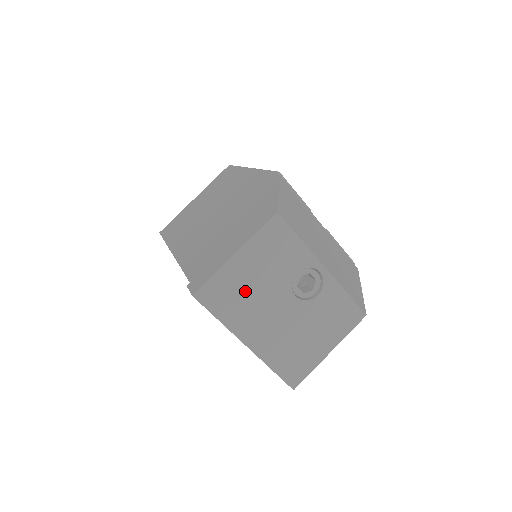
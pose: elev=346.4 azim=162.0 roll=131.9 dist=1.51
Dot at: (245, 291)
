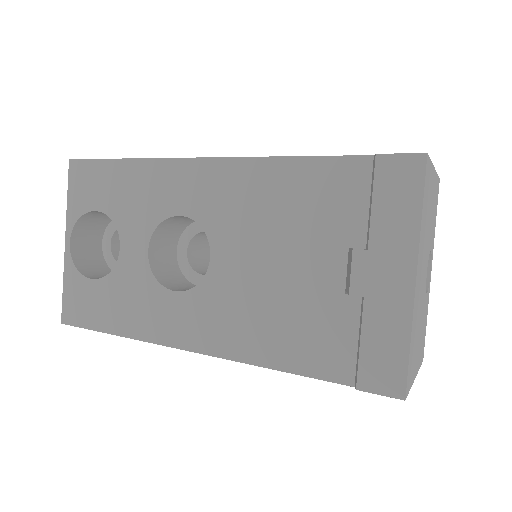
Dot at: (428, 213)
